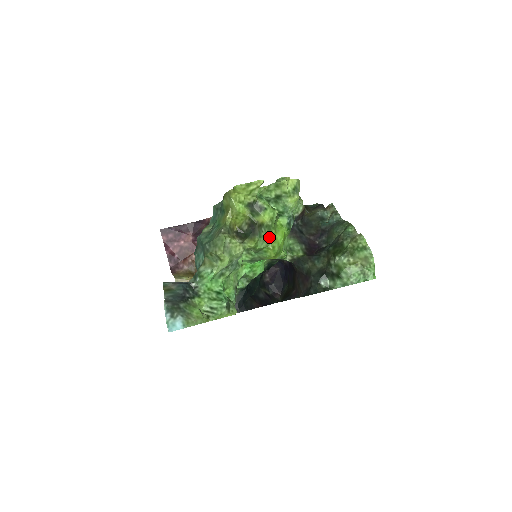
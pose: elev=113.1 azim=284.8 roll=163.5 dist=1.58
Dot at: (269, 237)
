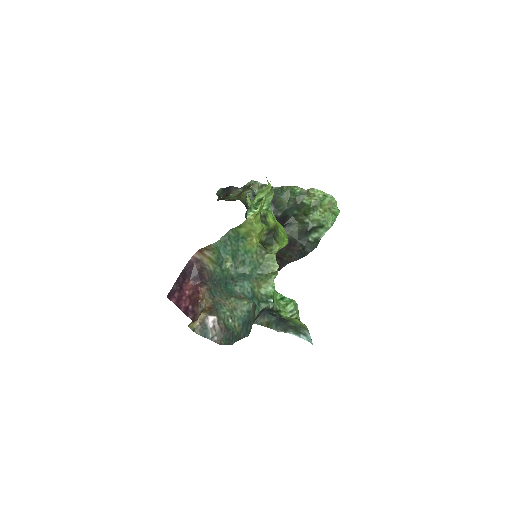
Dot at: (280, 233)
